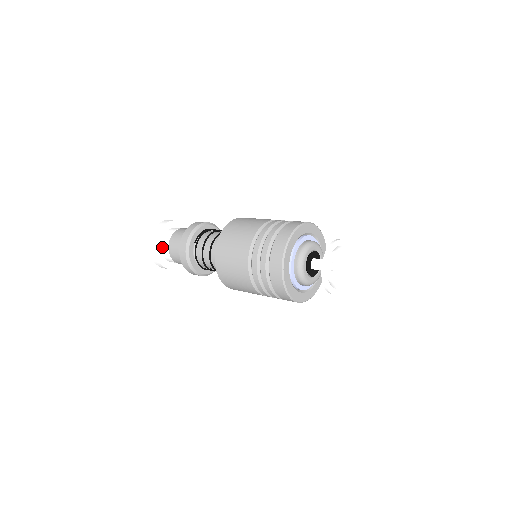
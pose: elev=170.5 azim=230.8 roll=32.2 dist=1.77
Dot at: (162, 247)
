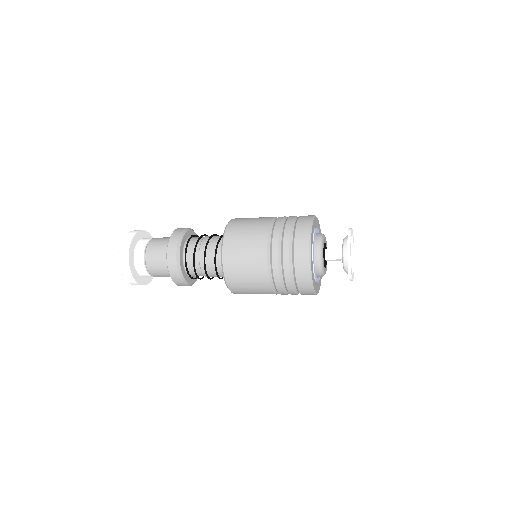
Dot at: (141, 240)
